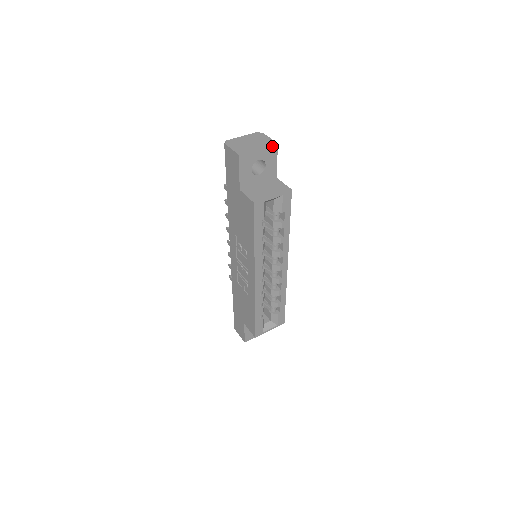
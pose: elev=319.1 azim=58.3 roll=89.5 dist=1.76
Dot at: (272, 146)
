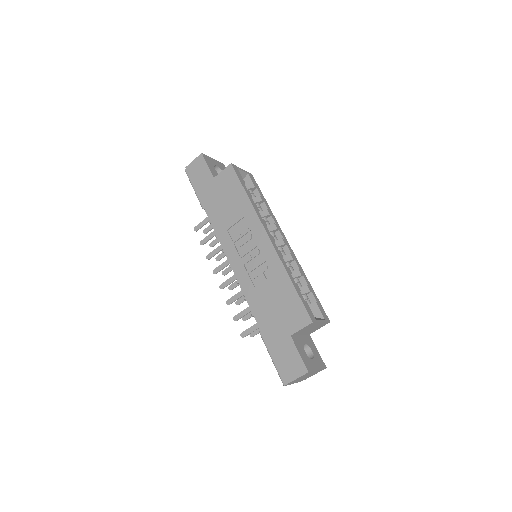
Dot at: (221, 163)
